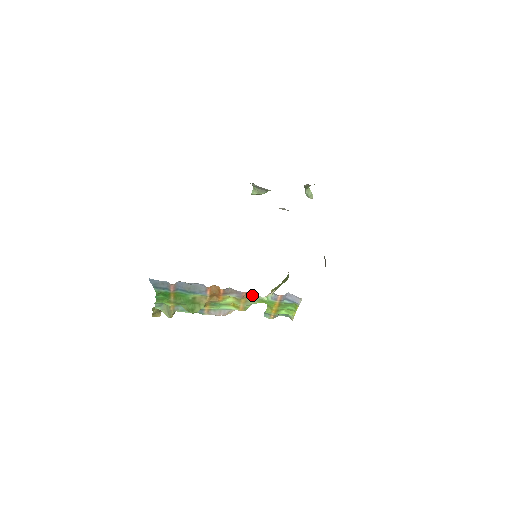
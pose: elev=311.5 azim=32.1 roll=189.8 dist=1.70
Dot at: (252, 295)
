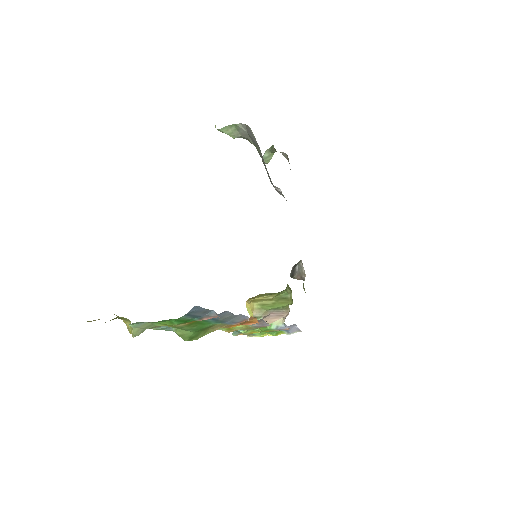
Dot at: occluded
